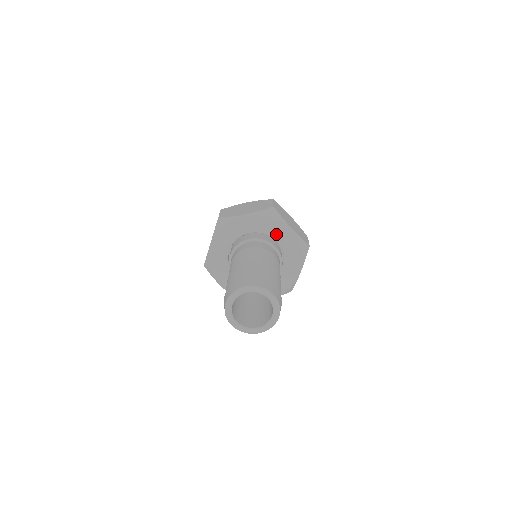
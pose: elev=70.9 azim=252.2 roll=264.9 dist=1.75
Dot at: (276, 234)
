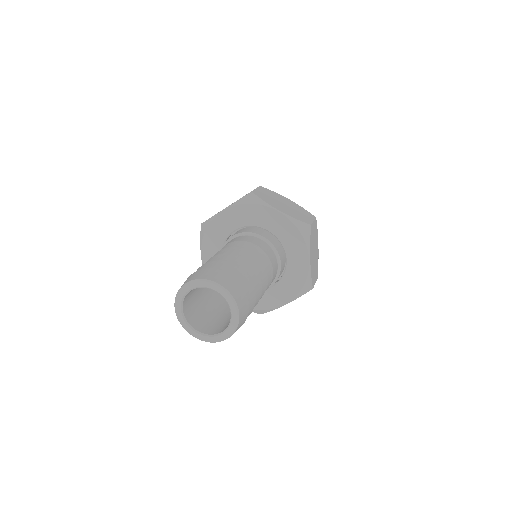
Dot at: (291, 252)
